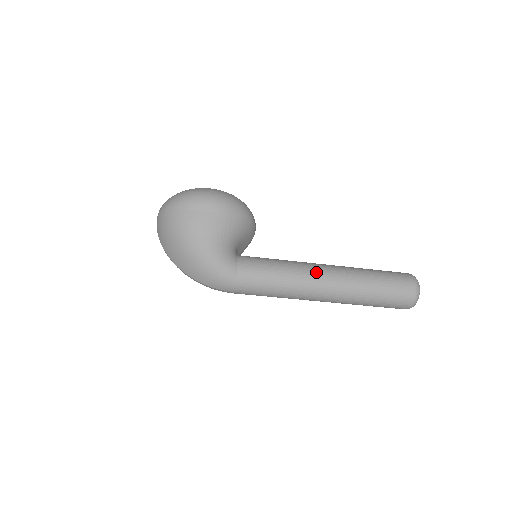
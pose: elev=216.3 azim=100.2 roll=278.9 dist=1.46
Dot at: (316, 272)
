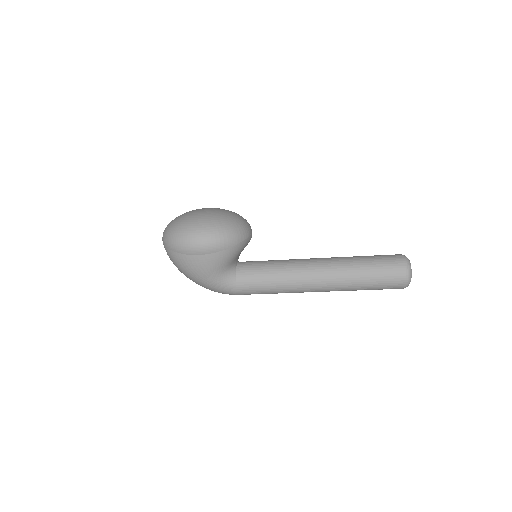
Dot at: (307, 278)
